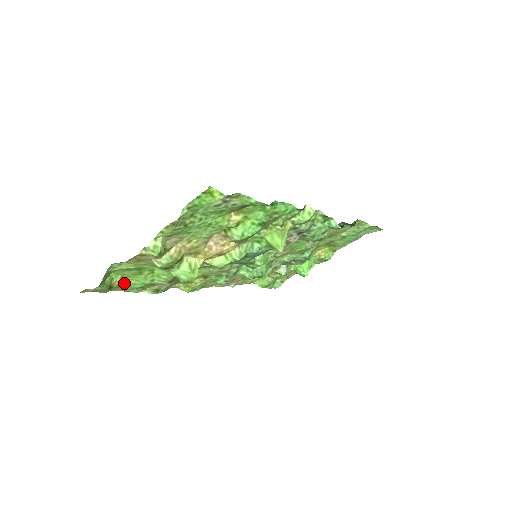
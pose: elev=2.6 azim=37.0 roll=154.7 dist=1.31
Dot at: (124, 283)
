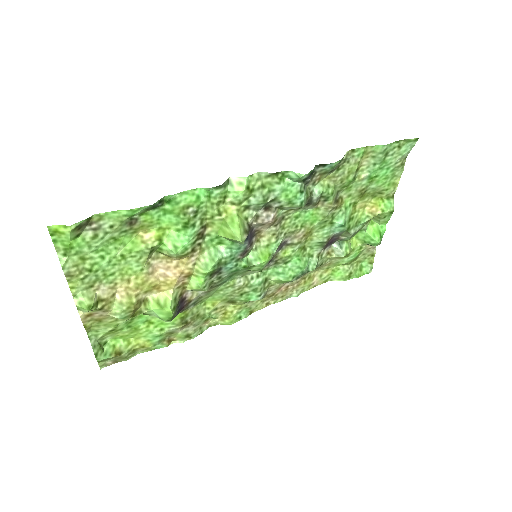
Dot at: (136, 344)
